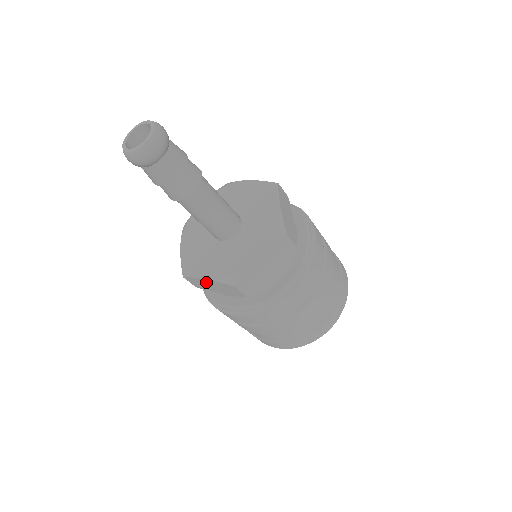
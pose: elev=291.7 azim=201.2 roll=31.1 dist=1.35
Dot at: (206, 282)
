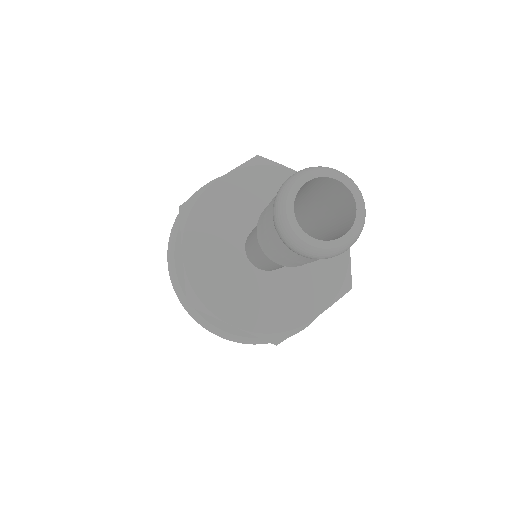
Dot at: occluded
